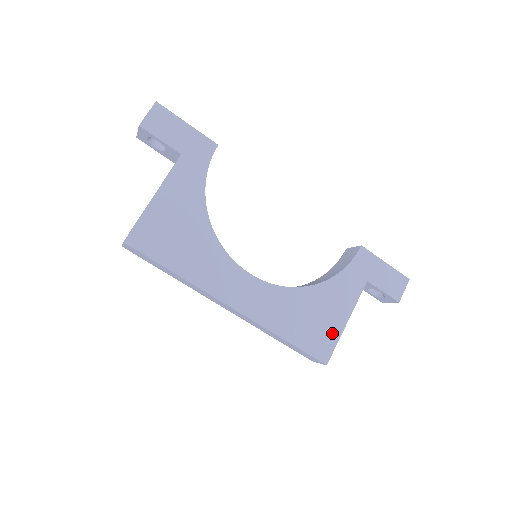
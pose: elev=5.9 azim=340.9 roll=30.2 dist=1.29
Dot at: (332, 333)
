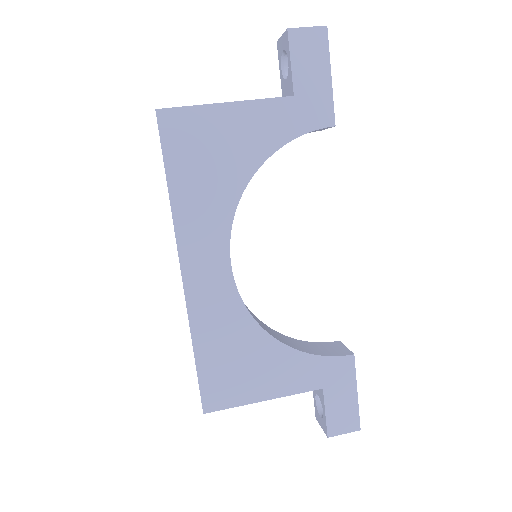
Dot at: (240, 394)
